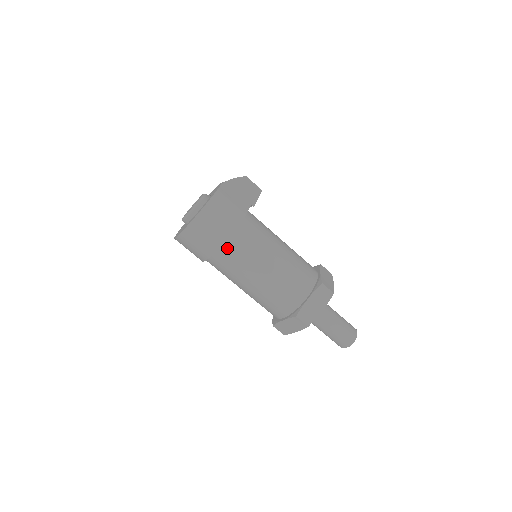
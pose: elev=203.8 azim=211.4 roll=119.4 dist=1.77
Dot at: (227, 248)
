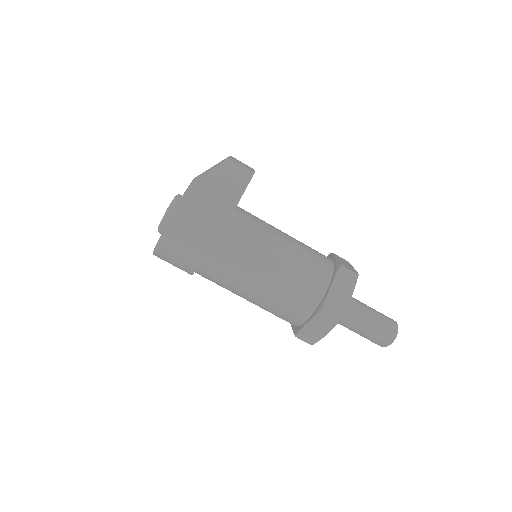
Dot at: (202, 273)
